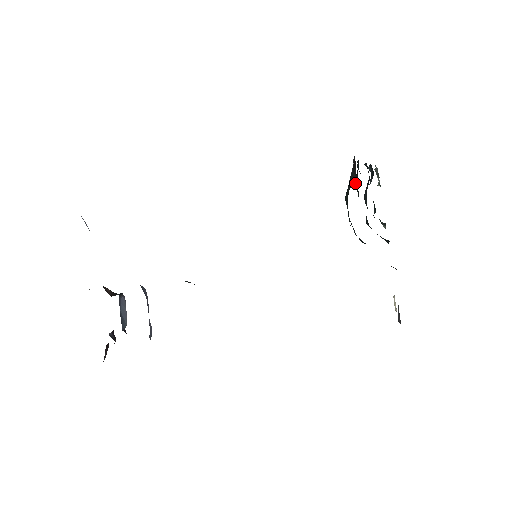
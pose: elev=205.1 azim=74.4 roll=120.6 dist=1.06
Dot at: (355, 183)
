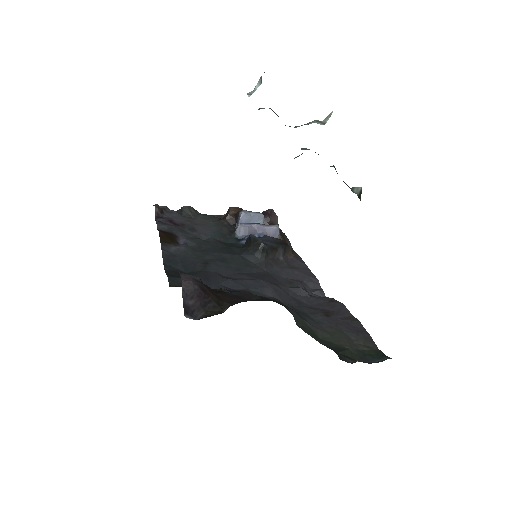
Dot at: occluded
